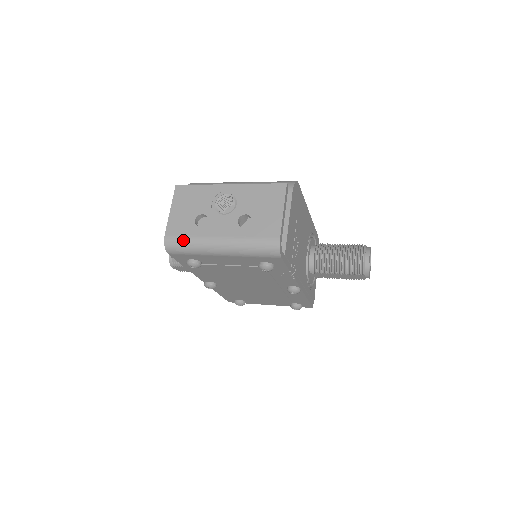
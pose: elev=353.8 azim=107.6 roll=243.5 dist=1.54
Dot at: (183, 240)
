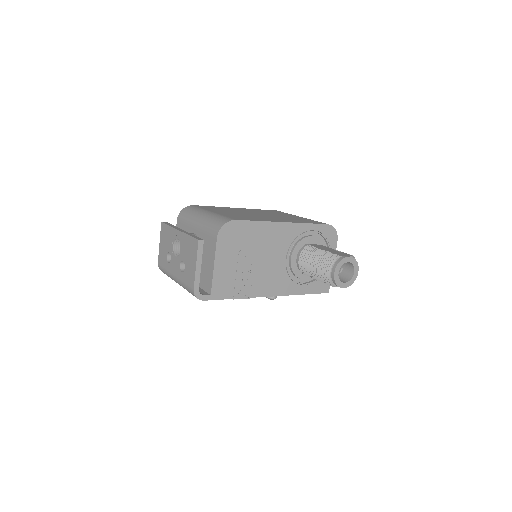
Dot at: (163, 270)
